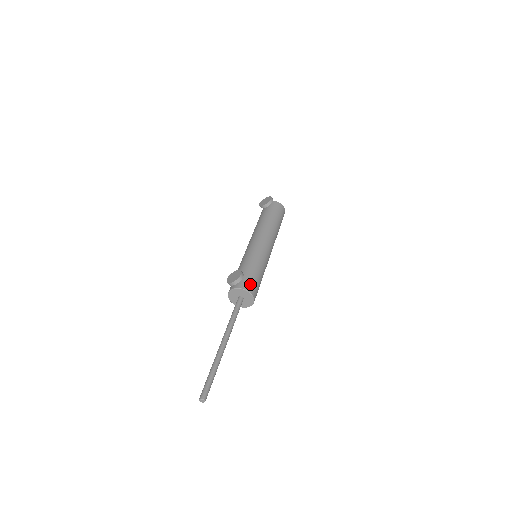
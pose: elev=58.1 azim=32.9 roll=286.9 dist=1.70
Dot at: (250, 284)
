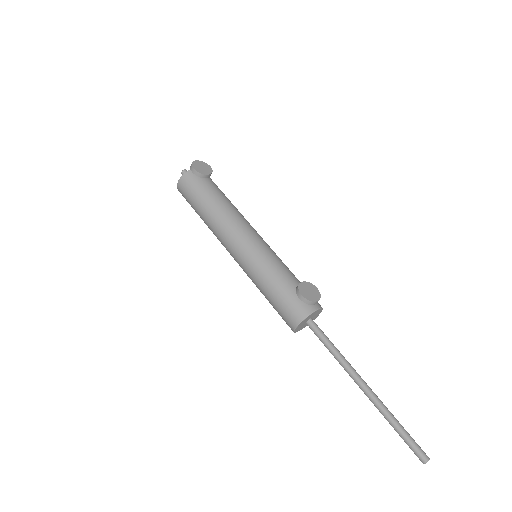
Dot at: occluded
